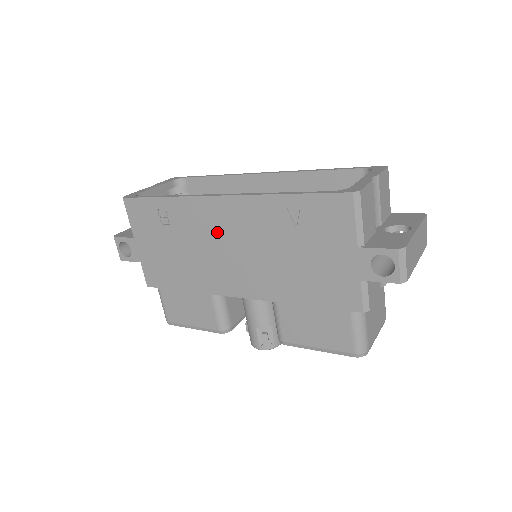
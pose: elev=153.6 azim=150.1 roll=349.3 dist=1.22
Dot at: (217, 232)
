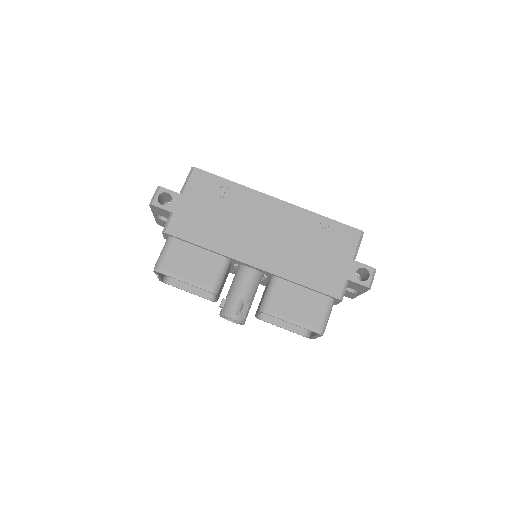
Dot at: (262, 218)
